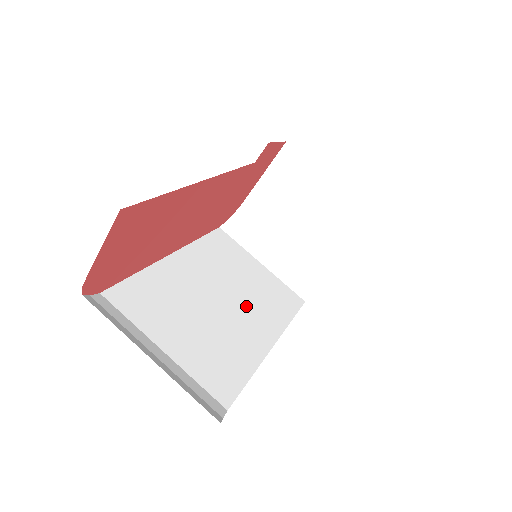
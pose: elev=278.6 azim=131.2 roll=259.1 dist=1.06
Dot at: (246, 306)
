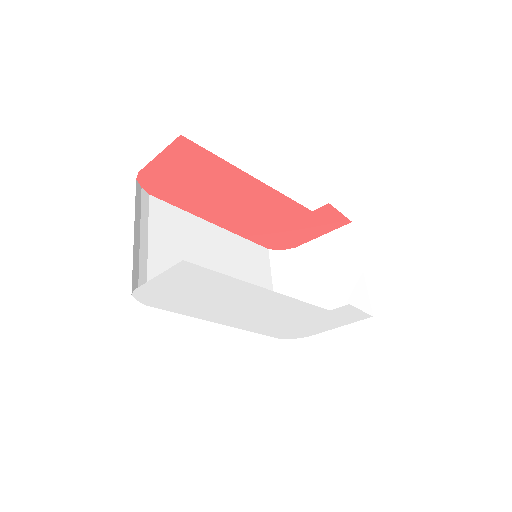
Dot at: occluded
